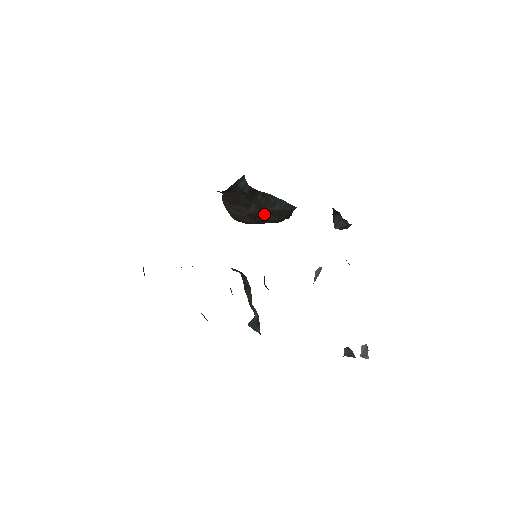
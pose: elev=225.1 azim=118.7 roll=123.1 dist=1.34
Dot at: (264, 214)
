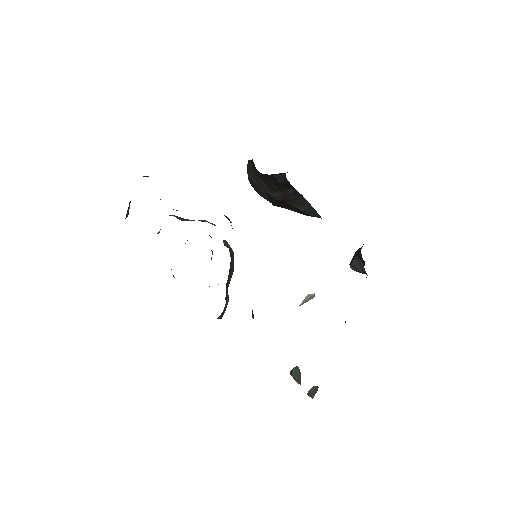
Dot at: (285, 204)
